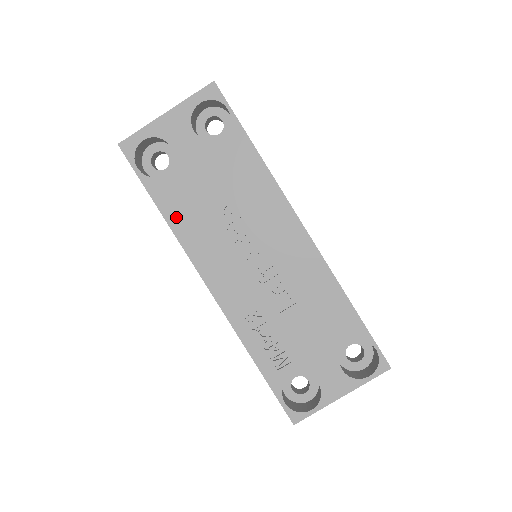
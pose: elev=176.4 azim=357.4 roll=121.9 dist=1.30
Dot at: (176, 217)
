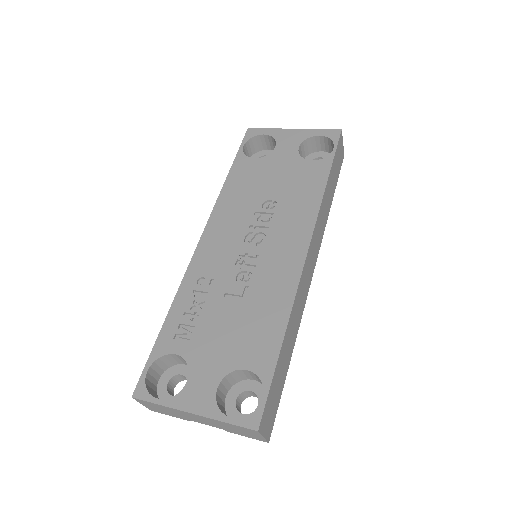
Dot at: (233, 185)
